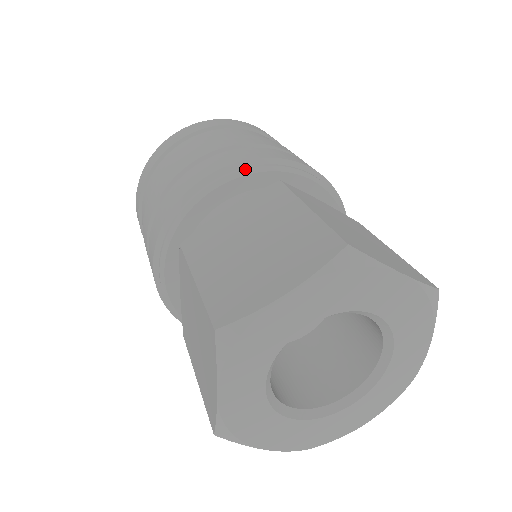
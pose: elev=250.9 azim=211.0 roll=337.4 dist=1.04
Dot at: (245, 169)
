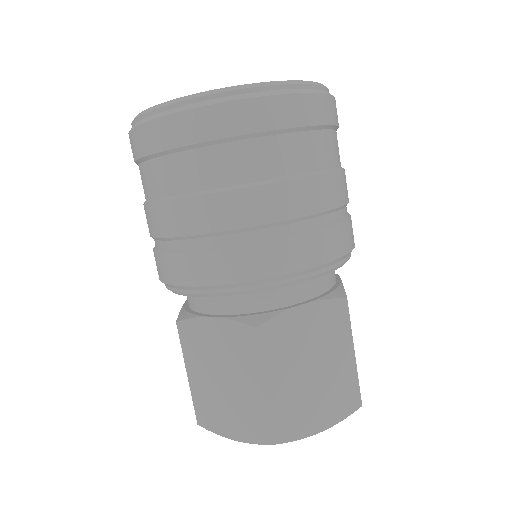
Dot at: (333, 269)
